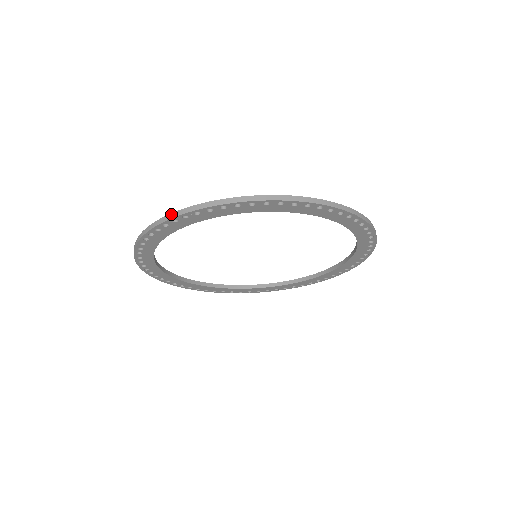
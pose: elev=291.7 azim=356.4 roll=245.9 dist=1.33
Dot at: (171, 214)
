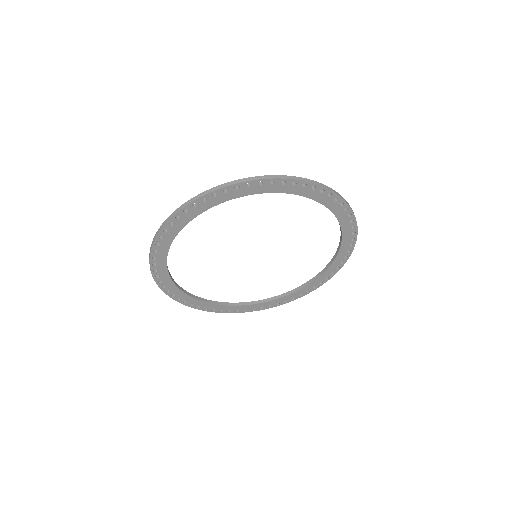
Dot at: (224, 184)
